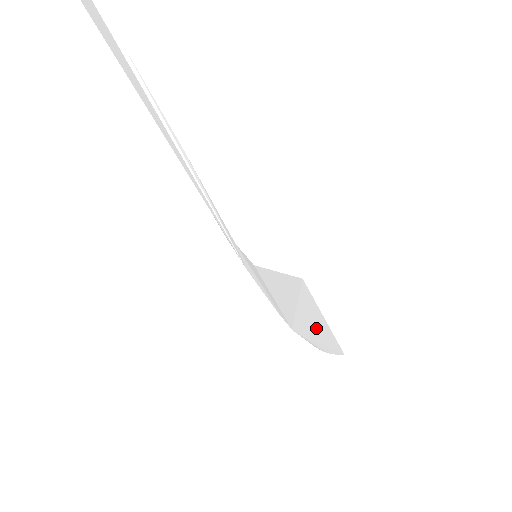
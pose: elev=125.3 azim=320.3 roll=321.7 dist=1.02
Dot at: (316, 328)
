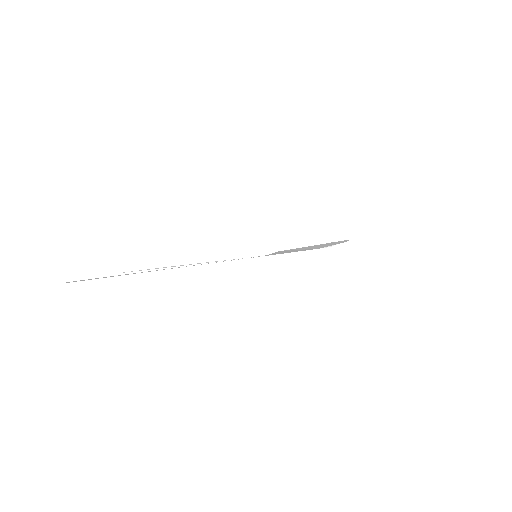
Dot at: occluded
